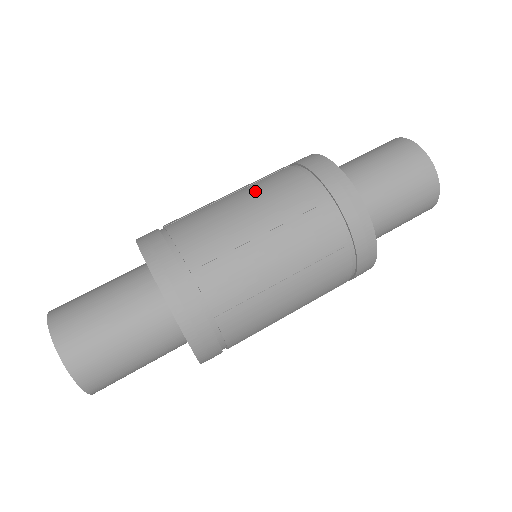
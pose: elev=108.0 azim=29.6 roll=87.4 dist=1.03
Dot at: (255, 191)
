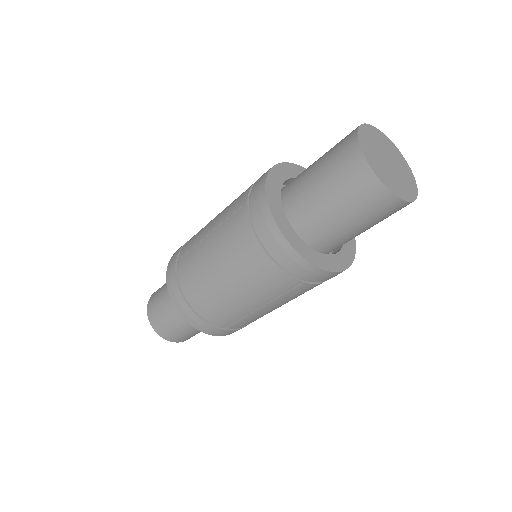
Dot at: (221, 242)
